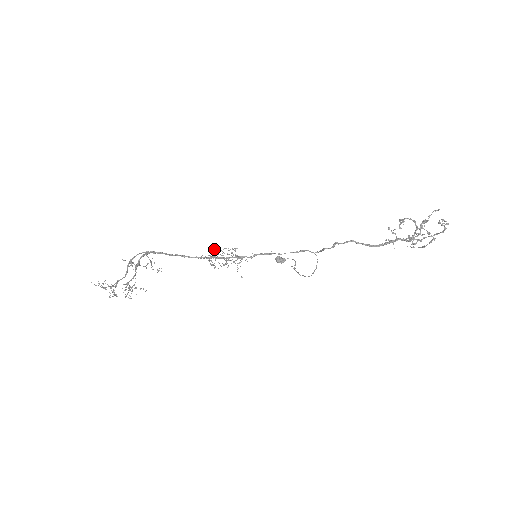
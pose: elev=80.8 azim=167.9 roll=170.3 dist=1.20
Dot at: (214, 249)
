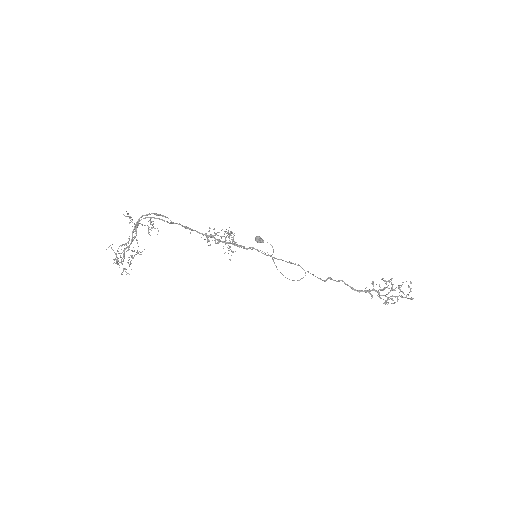
Dot at: occluded
